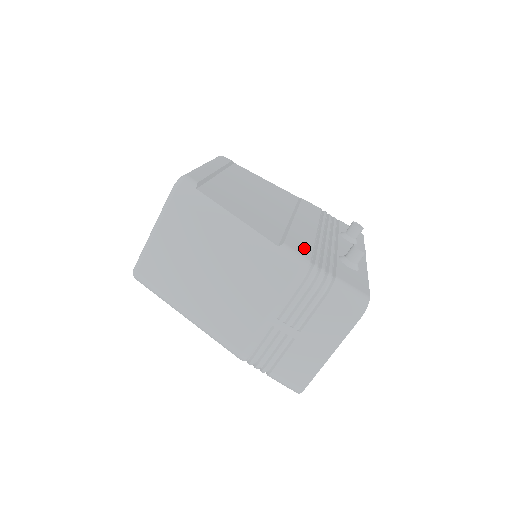
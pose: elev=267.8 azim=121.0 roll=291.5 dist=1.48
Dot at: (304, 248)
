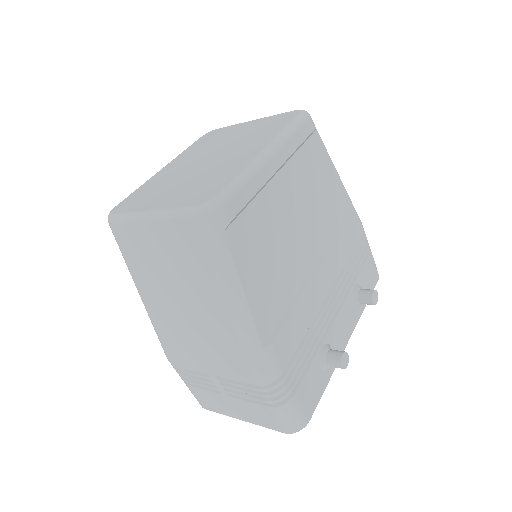
Dot at: (291, 345)
